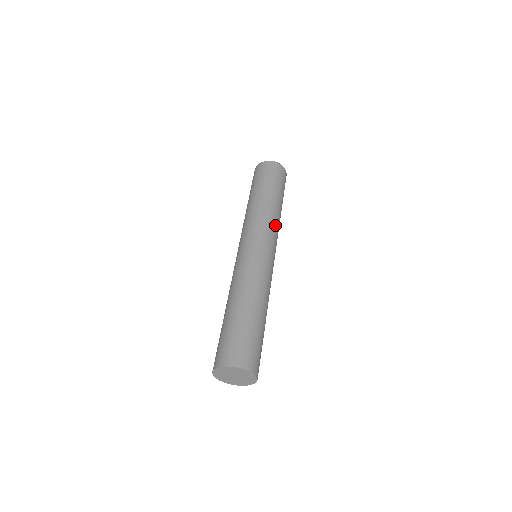
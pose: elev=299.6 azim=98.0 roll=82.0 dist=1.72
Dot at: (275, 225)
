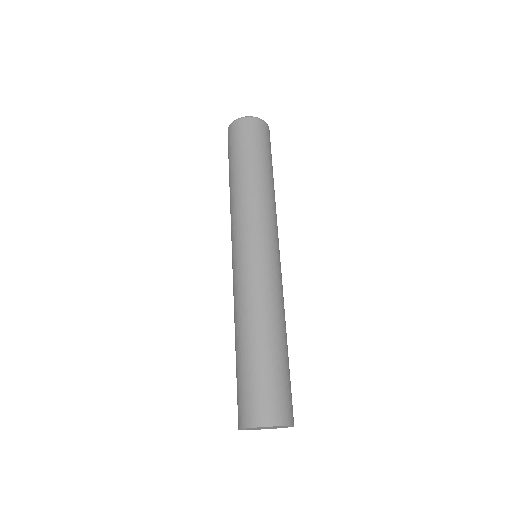
Dot at: (273, 211)
